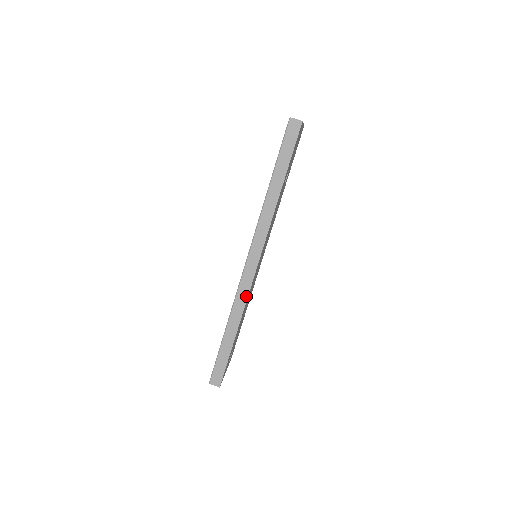
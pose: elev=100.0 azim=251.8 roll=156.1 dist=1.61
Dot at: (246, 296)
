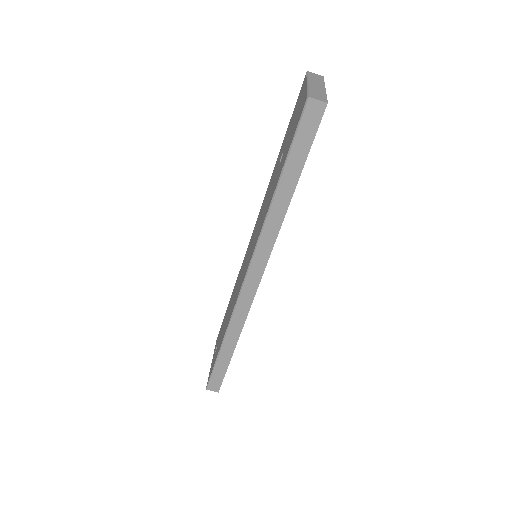
Dot at: (246, 313)
